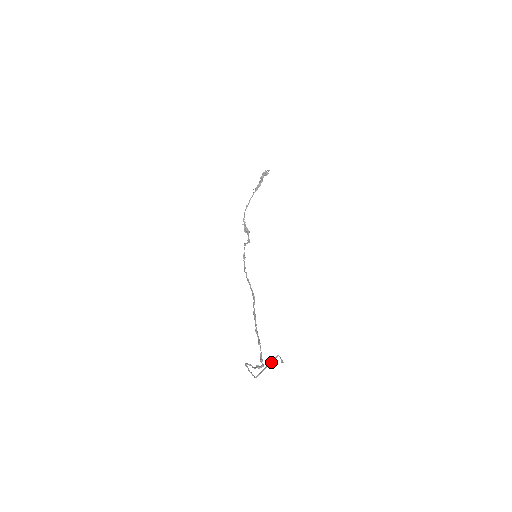
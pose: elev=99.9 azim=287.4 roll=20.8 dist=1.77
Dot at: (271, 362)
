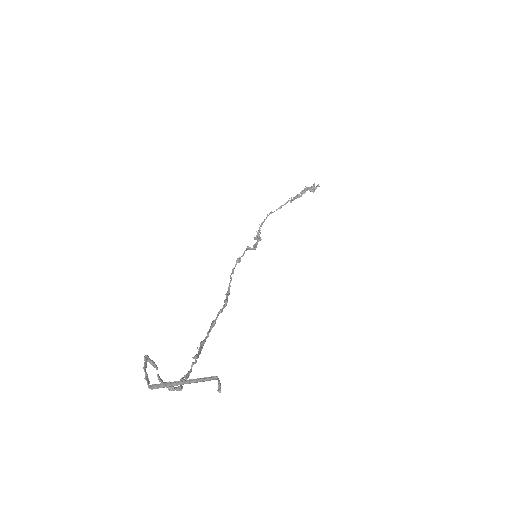
Dot at: (197, 380)
